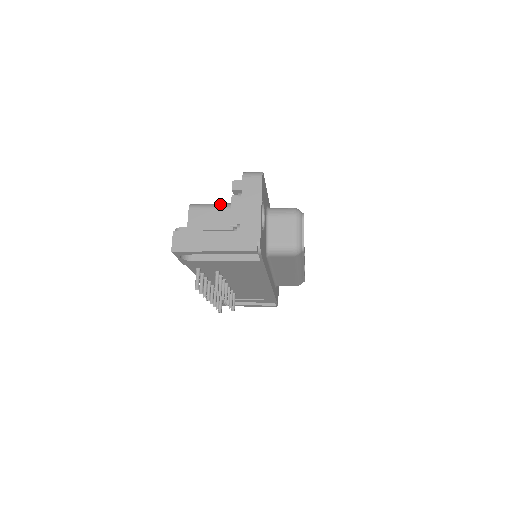
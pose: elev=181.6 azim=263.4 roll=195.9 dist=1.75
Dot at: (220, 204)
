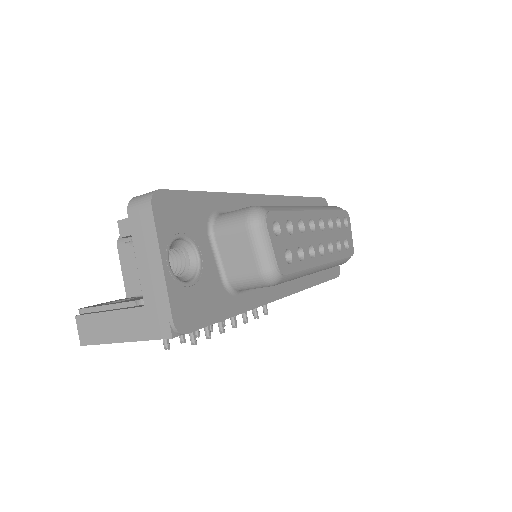
Dot at: occluded
